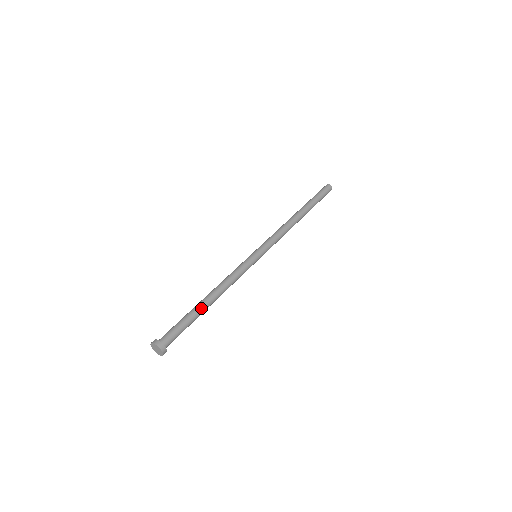
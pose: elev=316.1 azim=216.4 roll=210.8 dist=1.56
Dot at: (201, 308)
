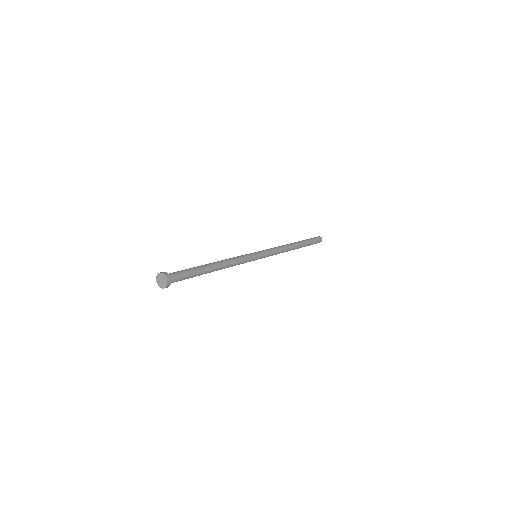
Dot at: (206, 268)
